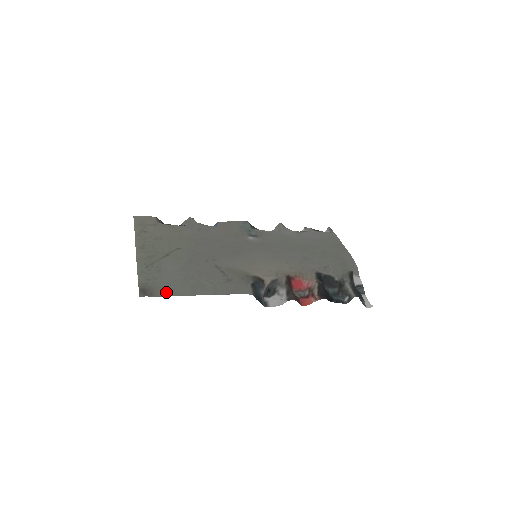
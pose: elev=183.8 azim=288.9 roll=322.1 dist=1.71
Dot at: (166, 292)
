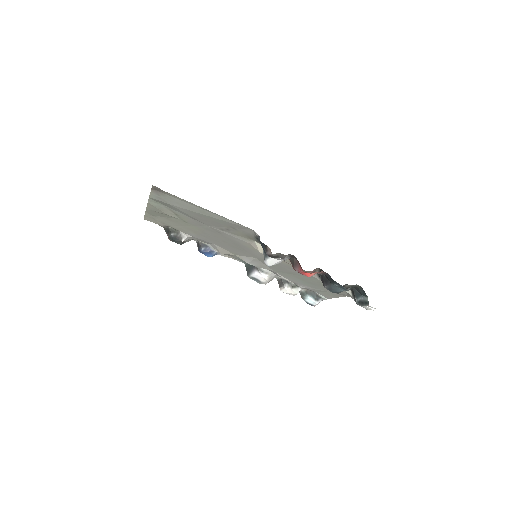
Dot at: (177, 198)
